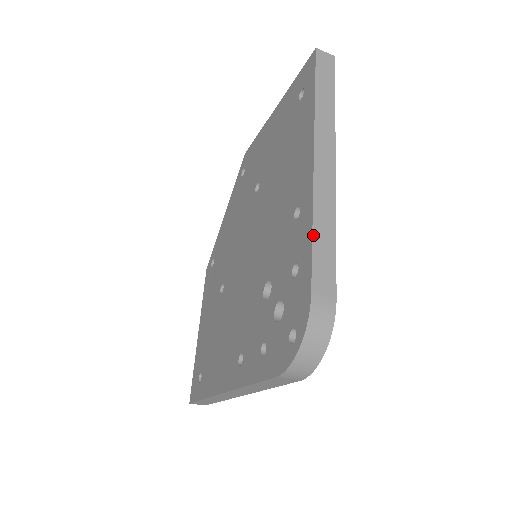
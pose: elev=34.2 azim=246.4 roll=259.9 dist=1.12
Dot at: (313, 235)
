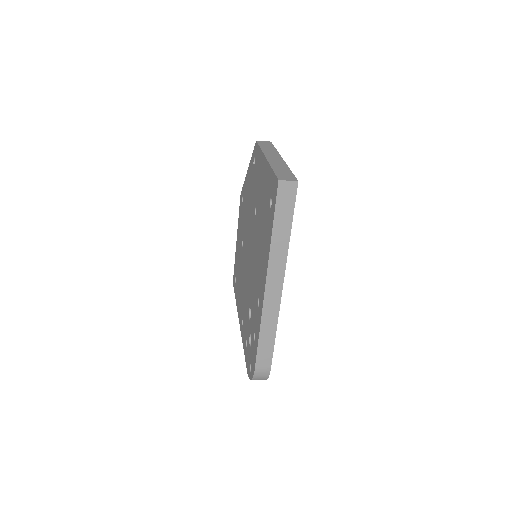
Dot at: (259, 337)
